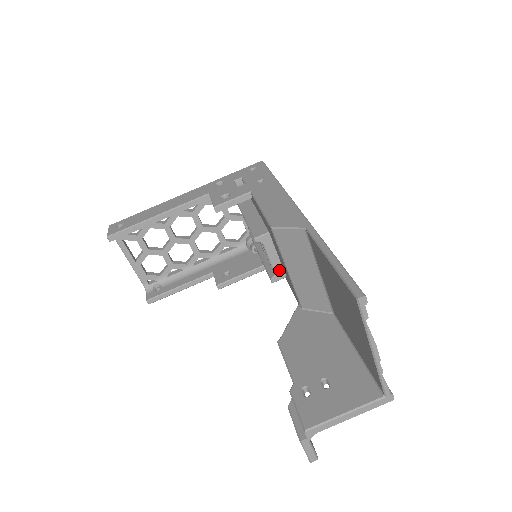
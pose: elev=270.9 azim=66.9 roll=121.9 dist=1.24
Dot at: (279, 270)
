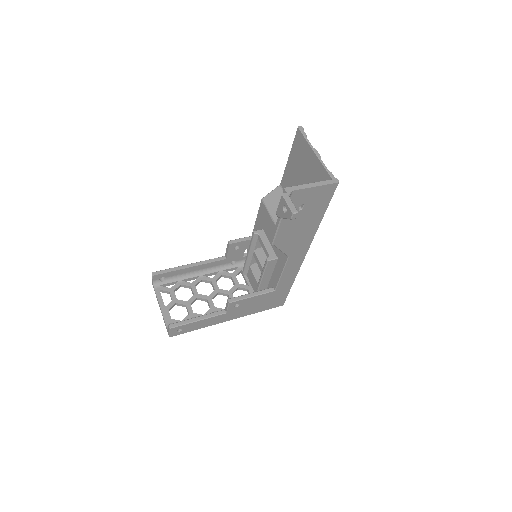
Dot at: (272, 253)
